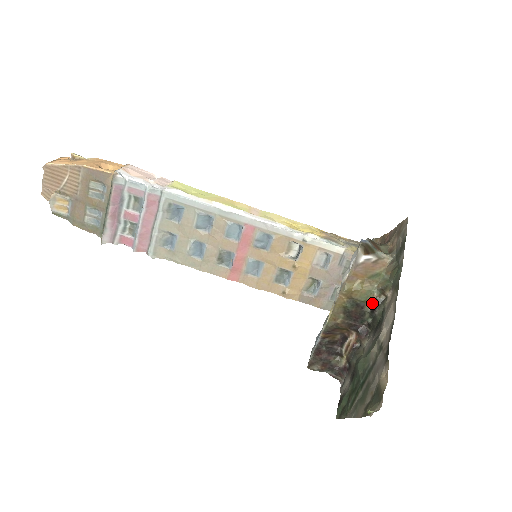
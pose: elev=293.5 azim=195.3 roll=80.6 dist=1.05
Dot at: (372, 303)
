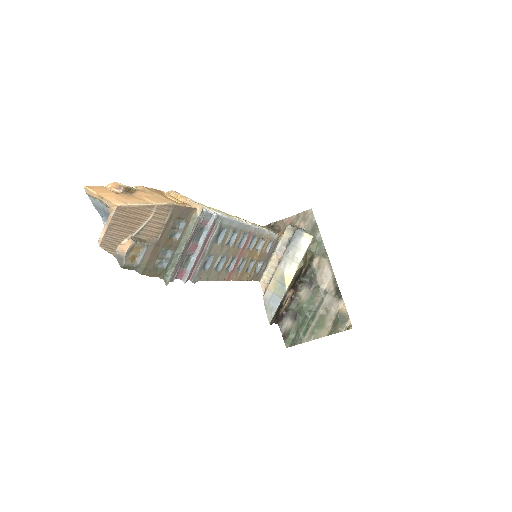
Dot at: (305, 268)
